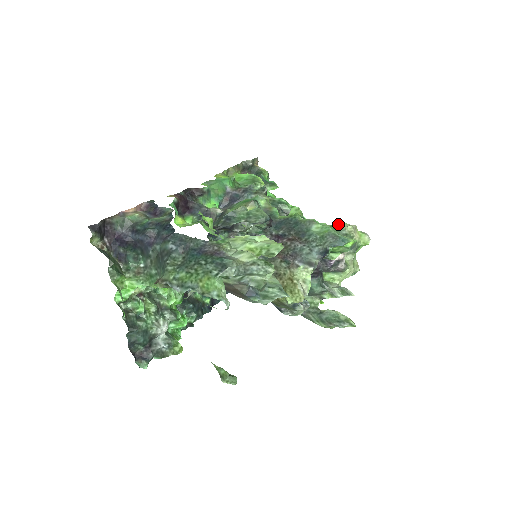
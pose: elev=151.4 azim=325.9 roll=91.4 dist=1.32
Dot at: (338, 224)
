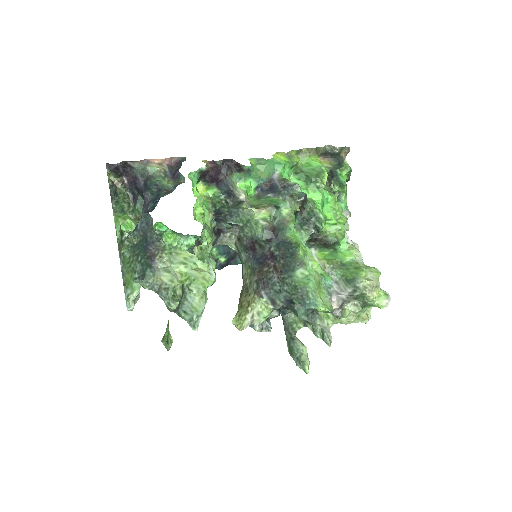
Dot at: (362, 271)
